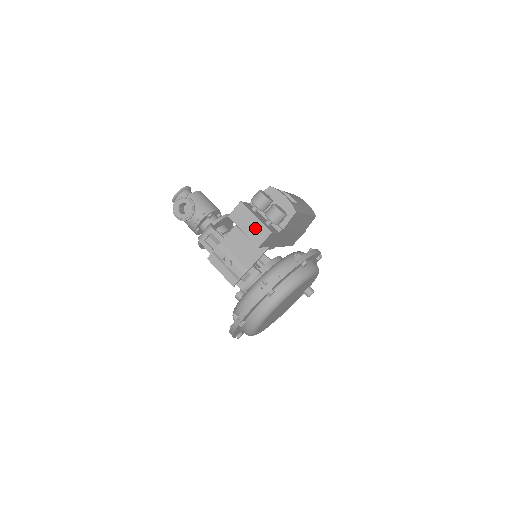
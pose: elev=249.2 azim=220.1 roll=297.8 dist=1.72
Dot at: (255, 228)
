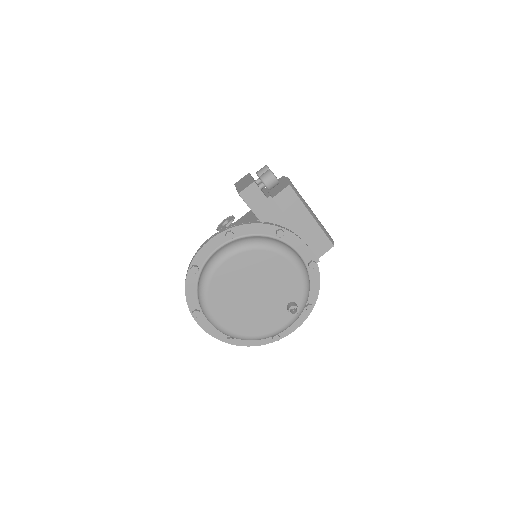
Dot at: (246, 183)
